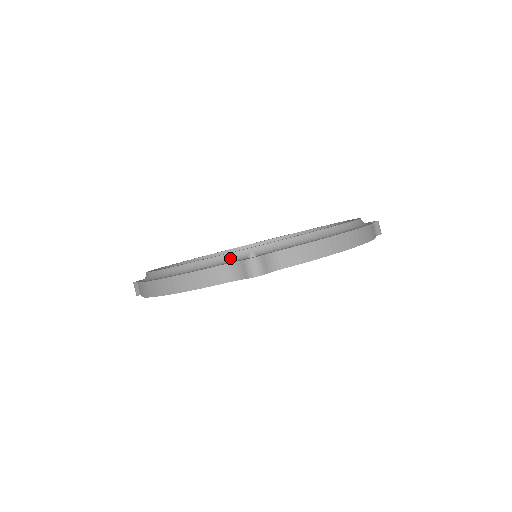
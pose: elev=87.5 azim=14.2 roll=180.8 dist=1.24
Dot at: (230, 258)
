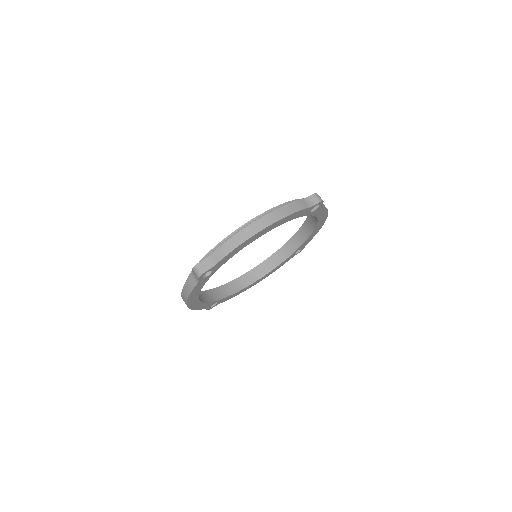
Dot at: occluded
